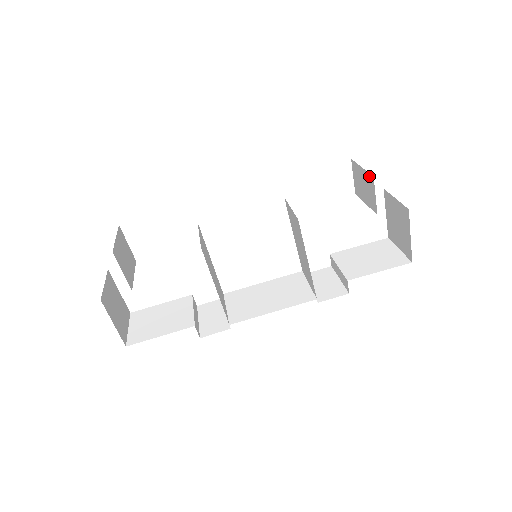
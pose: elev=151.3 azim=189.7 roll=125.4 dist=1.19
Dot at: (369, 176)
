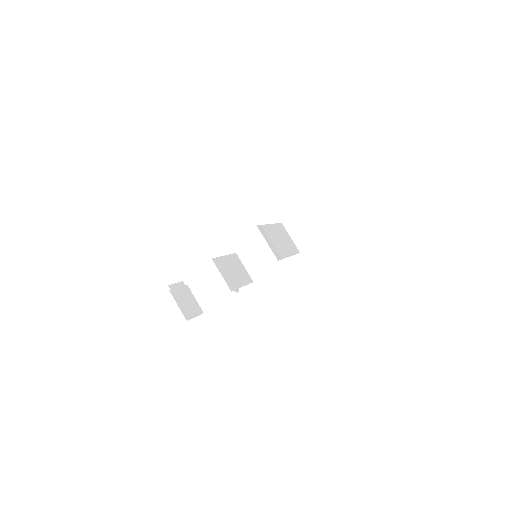
Dot at: occluded
